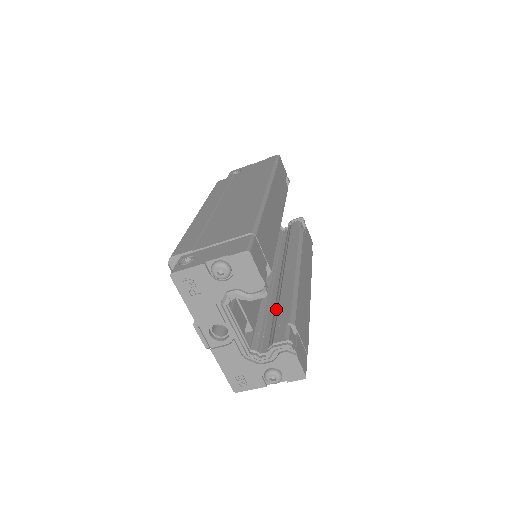
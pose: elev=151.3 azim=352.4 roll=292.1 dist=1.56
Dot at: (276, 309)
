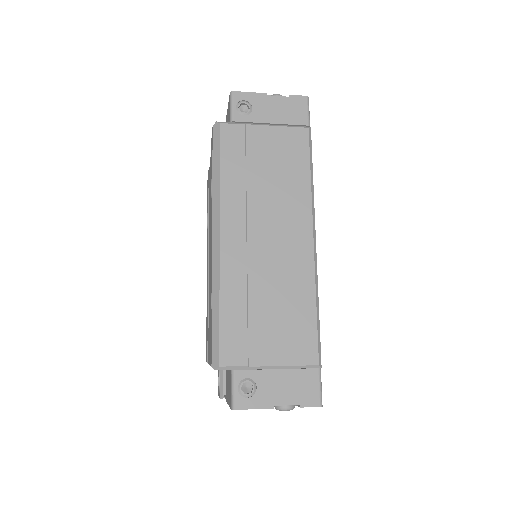
Dot at: occluded
